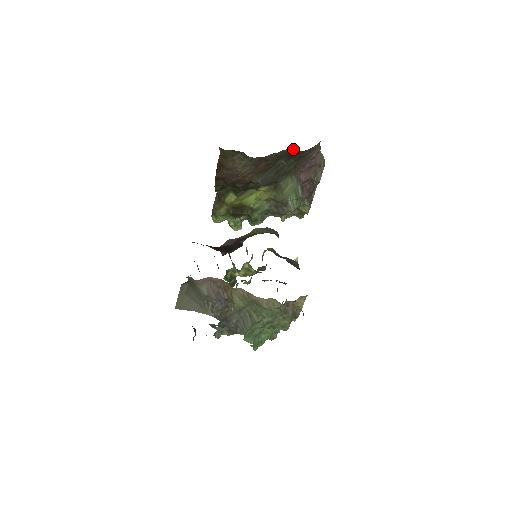
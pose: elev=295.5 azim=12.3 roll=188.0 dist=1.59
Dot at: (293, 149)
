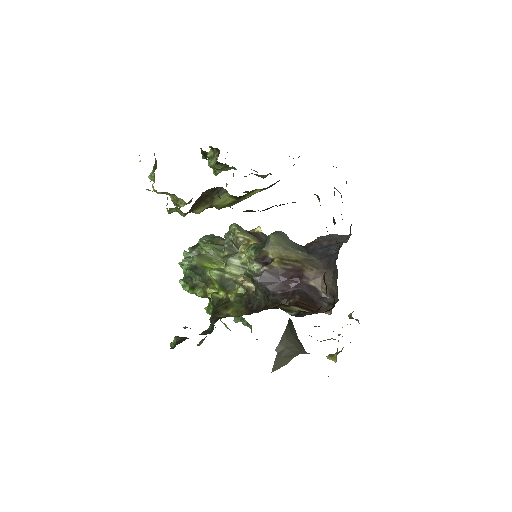
Dot at: (336, 167)
